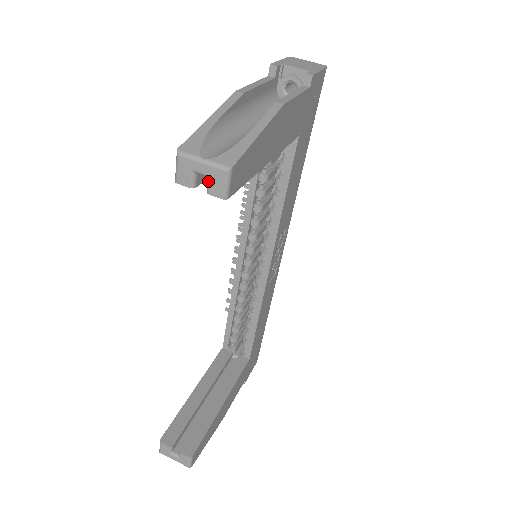
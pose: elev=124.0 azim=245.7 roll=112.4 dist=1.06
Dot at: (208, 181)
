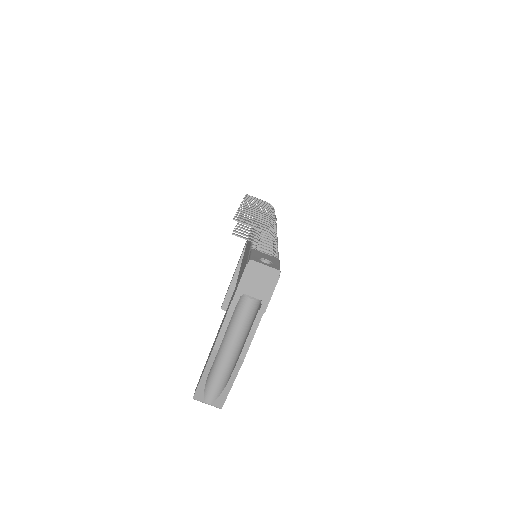
Dot at: occluded
